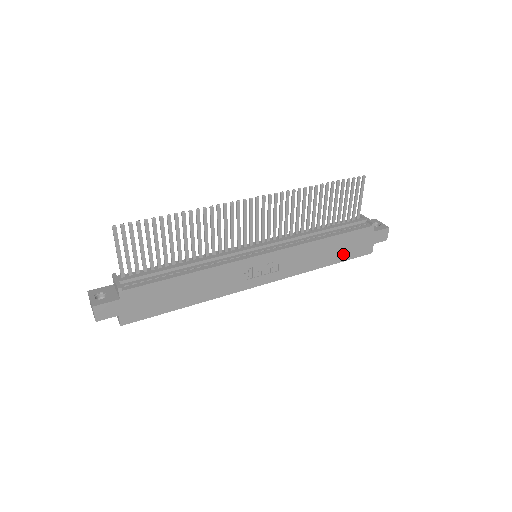
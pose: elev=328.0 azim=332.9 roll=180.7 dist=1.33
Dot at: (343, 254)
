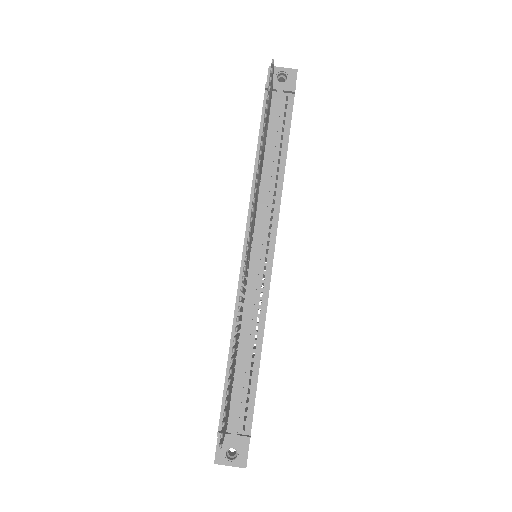
Dot at: occluded
